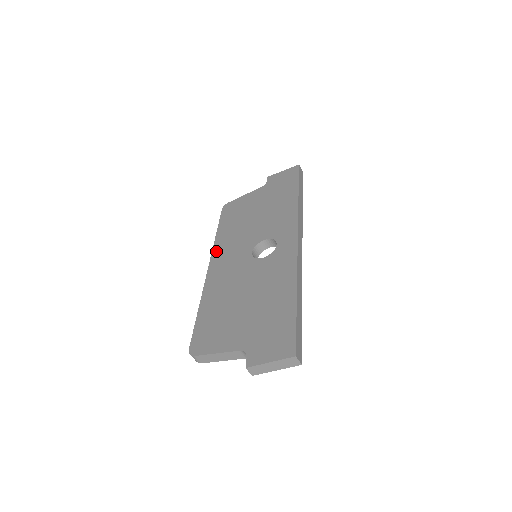
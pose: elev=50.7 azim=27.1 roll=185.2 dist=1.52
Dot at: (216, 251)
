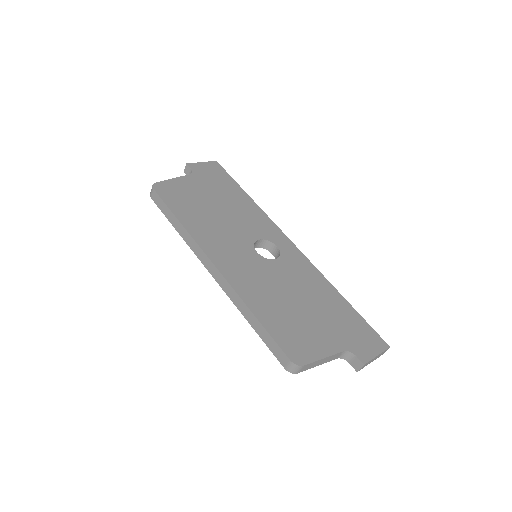
Dot at: (205, 245)
